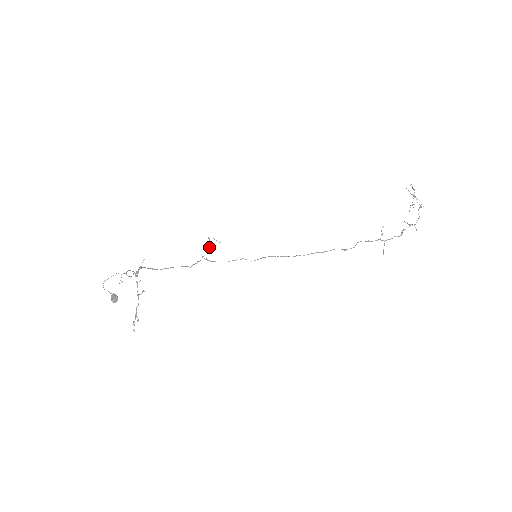
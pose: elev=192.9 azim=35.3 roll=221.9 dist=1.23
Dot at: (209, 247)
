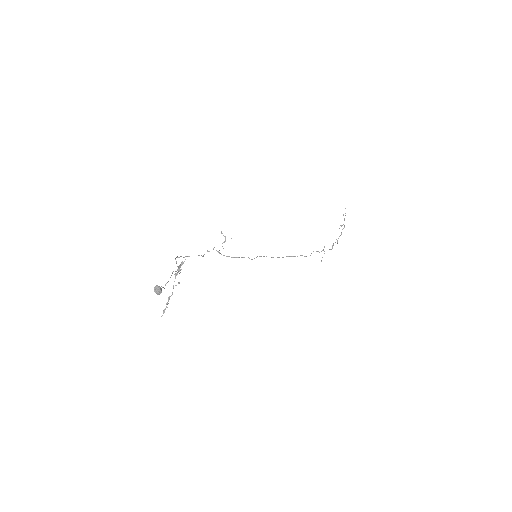
Dot at: (224, 242)
